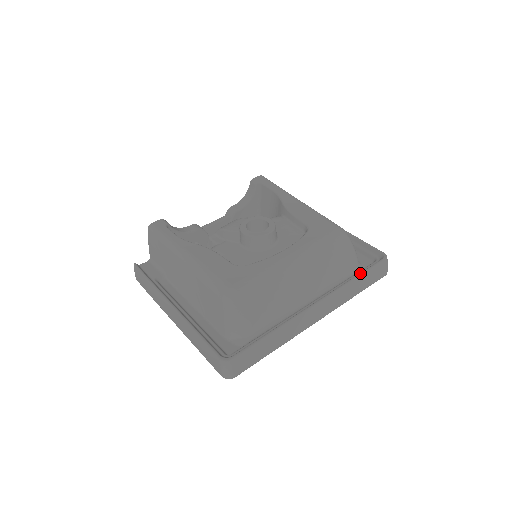
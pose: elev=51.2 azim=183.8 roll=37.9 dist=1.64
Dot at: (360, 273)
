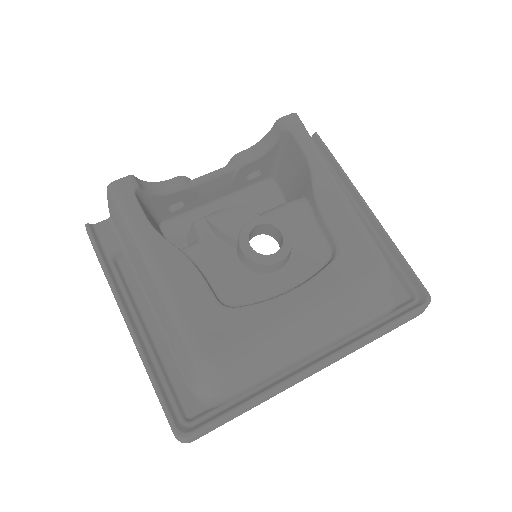
Dot at: (387, 324)
